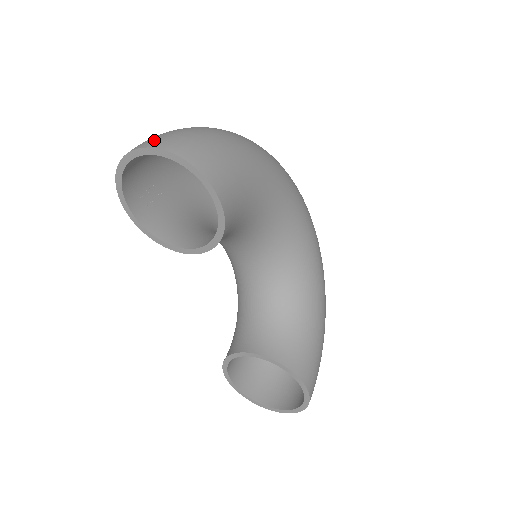
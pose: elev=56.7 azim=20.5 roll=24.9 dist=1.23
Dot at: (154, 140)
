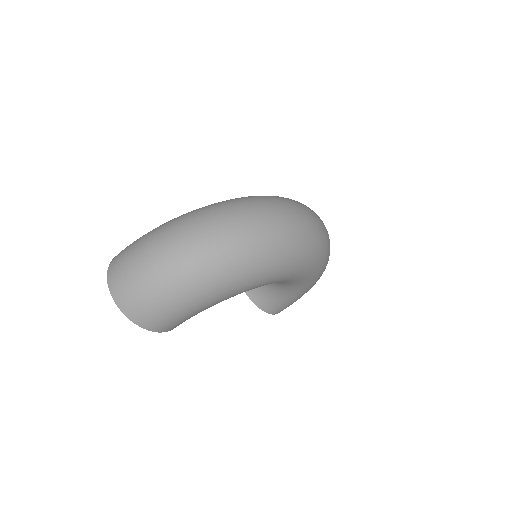
Dot at: (120, 291)
